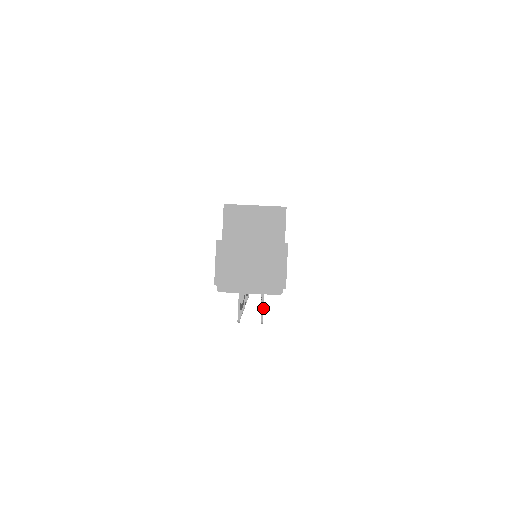
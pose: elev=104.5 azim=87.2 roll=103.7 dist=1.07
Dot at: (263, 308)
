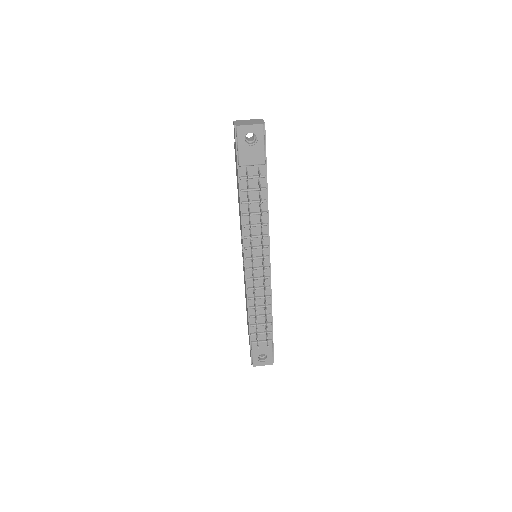
Dot at: occluded
